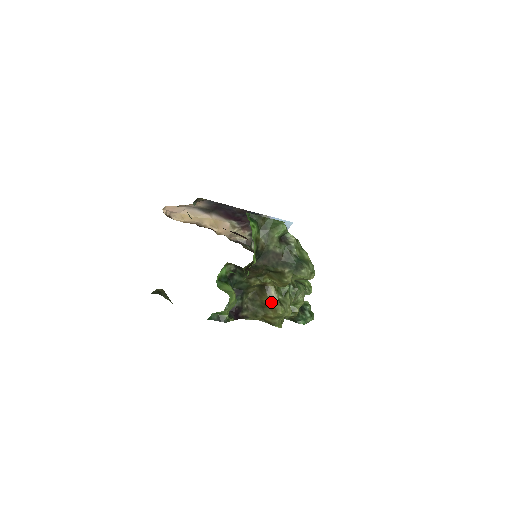
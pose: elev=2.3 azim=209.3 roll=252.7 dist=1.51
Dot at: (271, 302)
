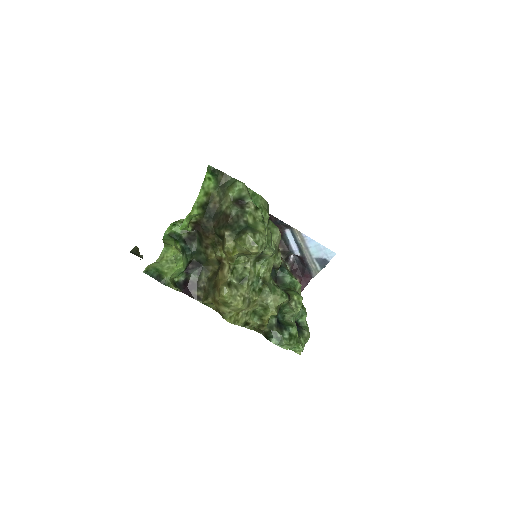
Dot at: (219, 281)
